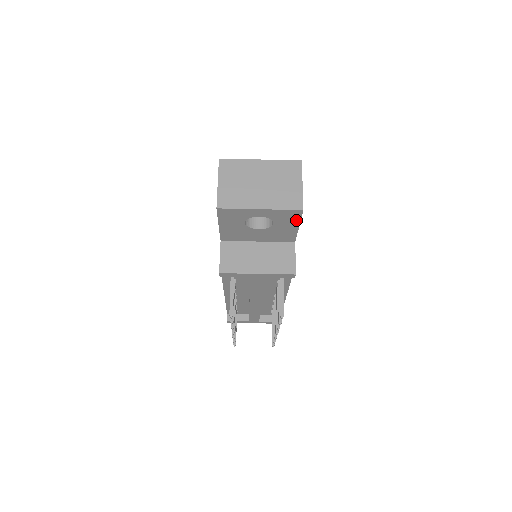
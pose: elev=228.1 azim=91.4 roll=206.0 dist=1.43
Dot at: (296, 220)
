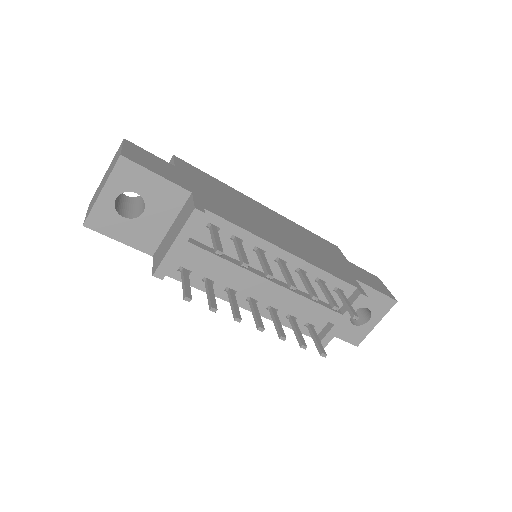
Dot at: (140, 170)
